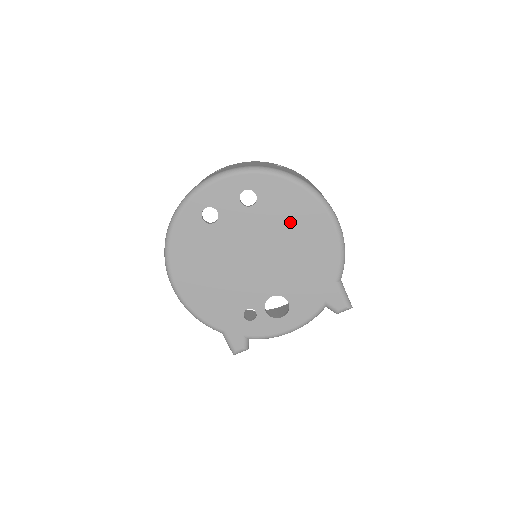
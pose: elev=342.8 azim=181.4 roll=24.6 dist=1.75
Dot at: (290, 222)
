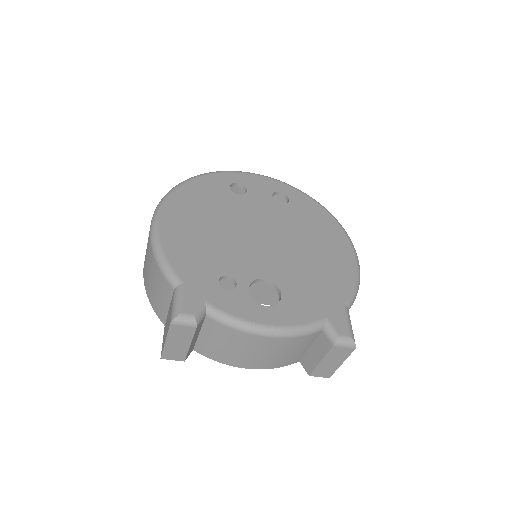
Dot at: (312, 232)
